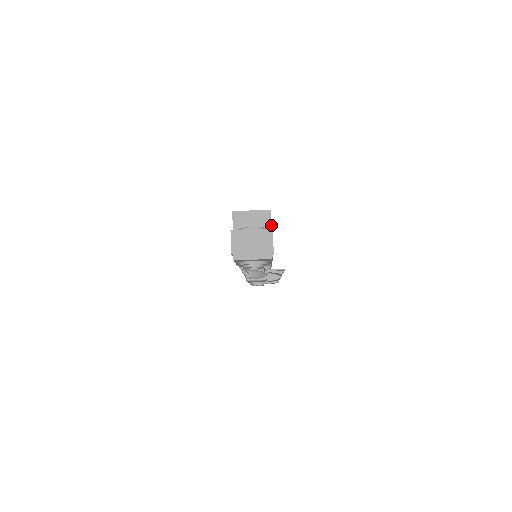
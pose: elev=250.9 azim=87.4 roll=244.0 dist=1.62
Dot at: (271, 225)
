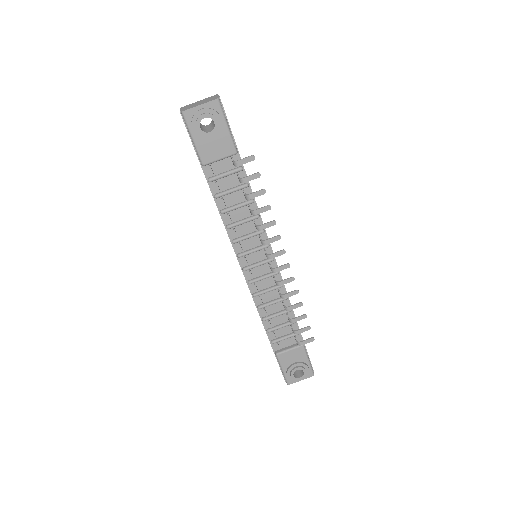
Dot at: occluded
